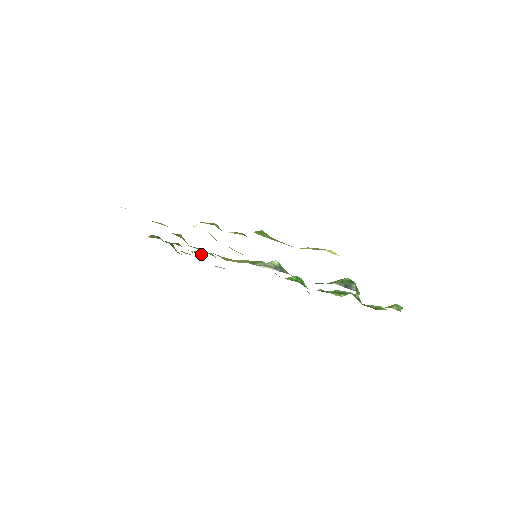
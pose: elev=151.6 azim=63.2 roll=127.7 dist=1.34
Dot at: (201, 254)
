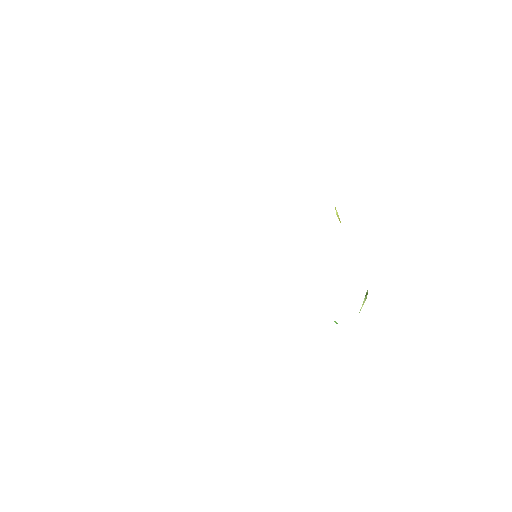
Dot at: occluded
